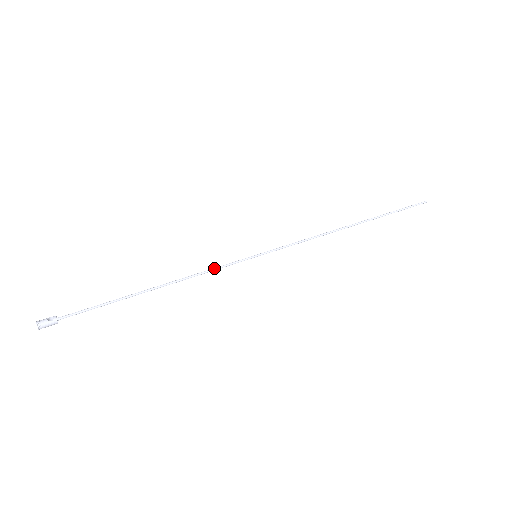
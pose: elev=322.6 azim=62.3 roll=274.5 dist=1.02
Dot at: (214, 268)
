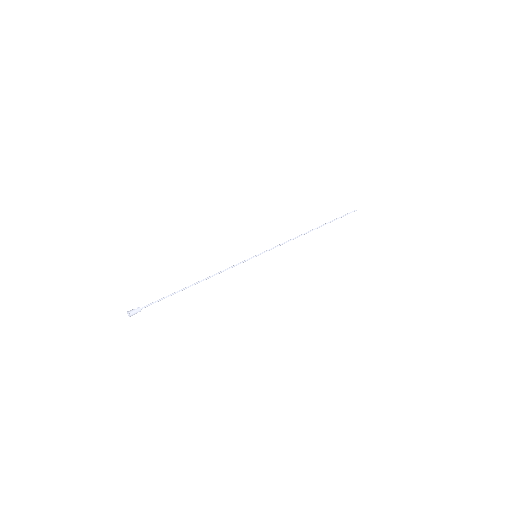
Dot at: (231, 266)
